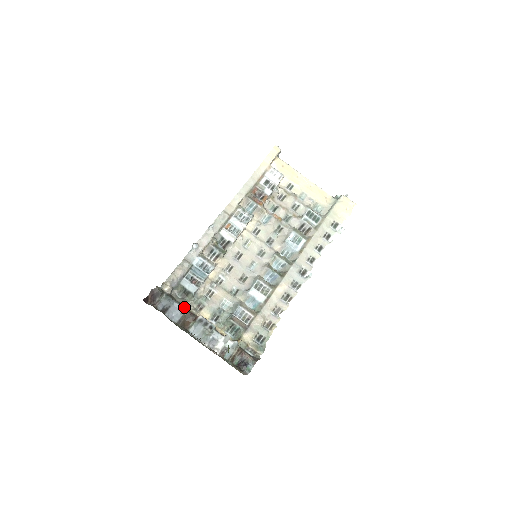
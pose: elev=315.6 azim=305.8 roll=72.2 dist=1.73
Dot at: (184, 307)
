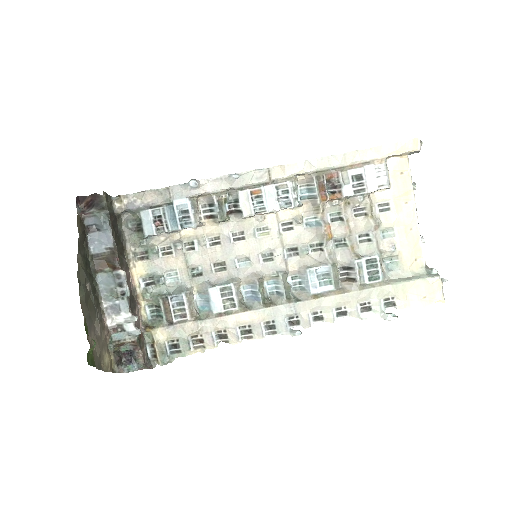
Dot at: (115, 244)
